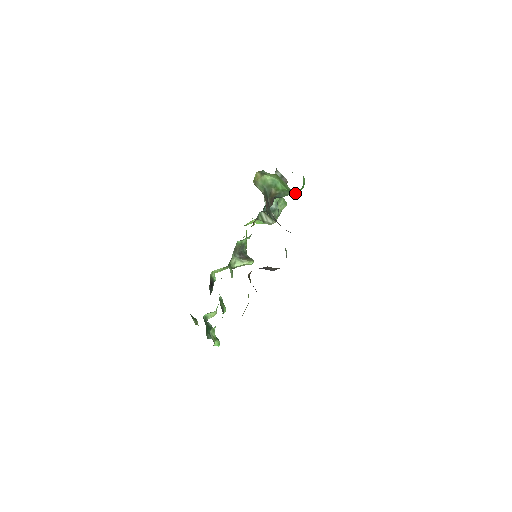
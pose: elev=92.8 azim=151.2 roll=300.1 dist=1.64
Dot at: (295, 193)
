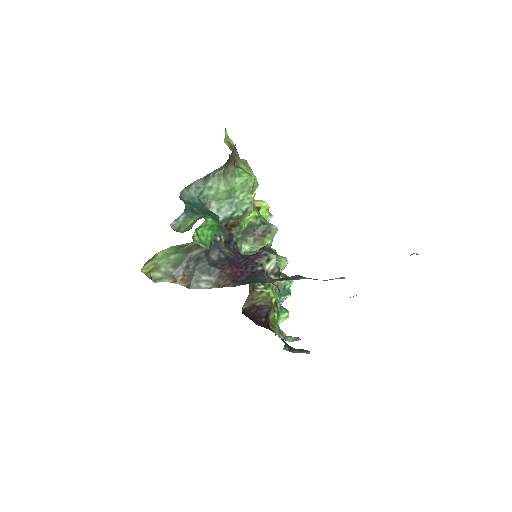
Dot at: occluded
